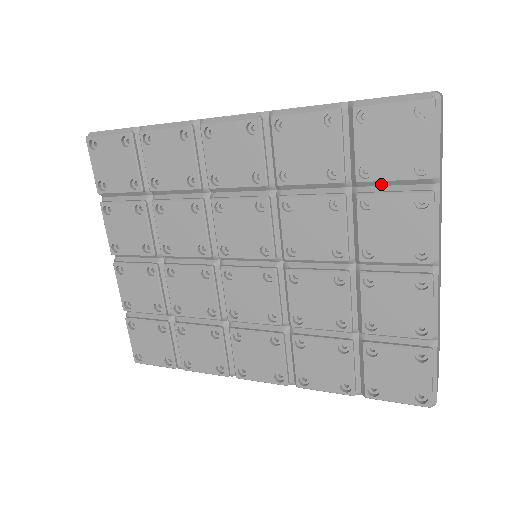
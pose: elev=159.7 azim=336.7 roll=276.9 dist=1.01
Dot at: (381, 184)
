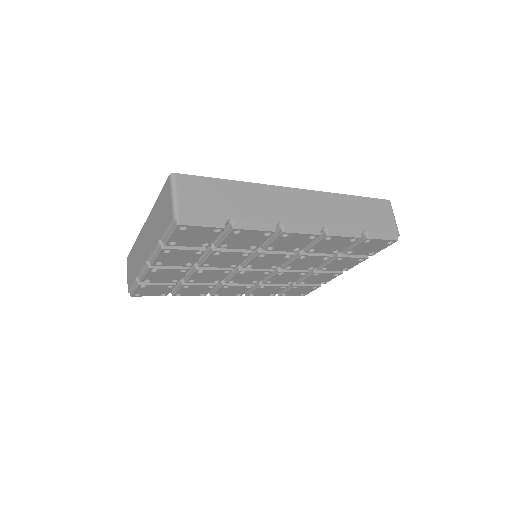
Dot at: occluded
